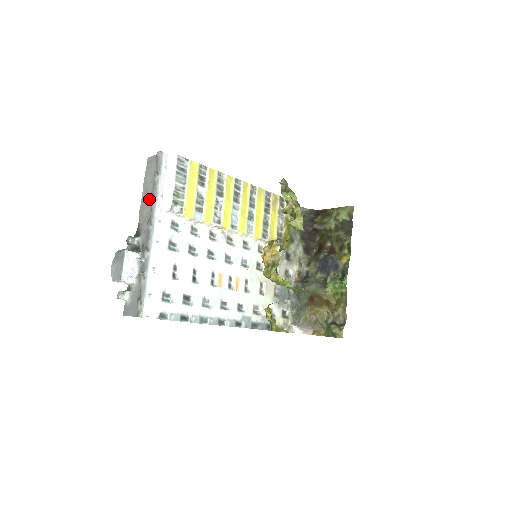
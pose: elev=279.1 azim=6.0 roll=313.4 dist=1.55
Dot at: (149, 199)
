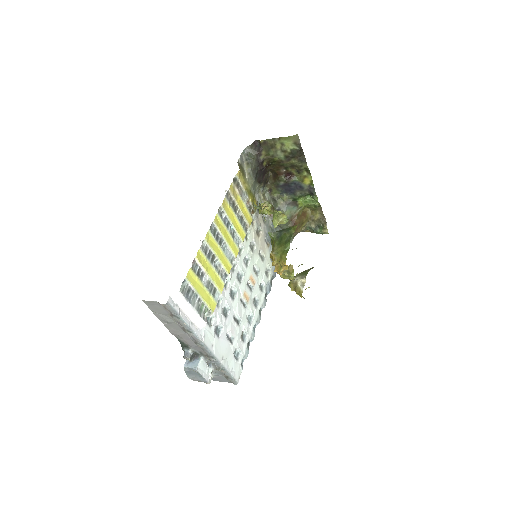
Dot at: (179, 329)
